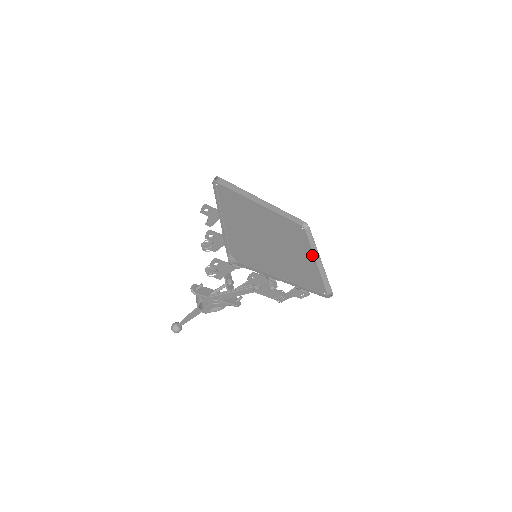
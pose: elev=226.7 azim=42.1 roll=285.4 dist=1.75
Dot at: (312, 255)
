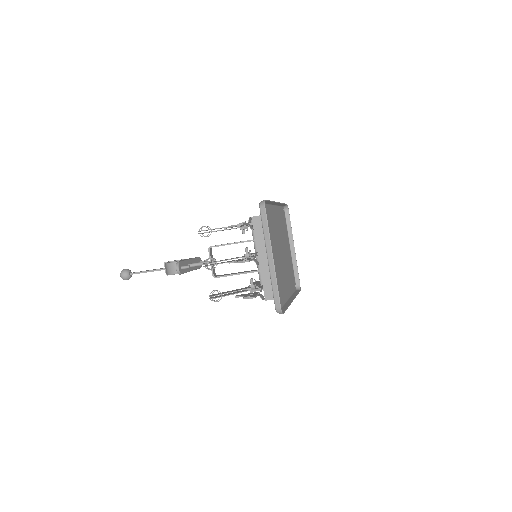
Dot at: (289, 243)
